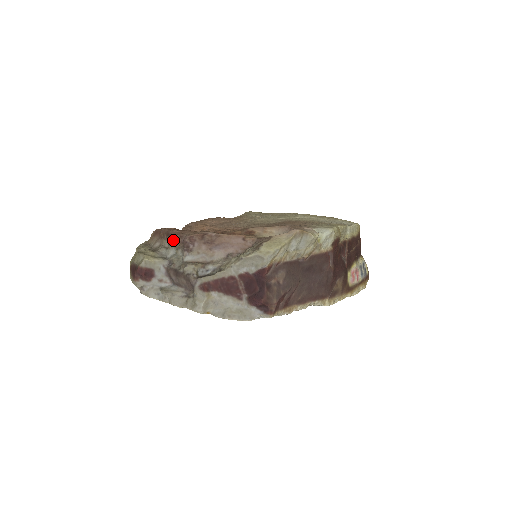
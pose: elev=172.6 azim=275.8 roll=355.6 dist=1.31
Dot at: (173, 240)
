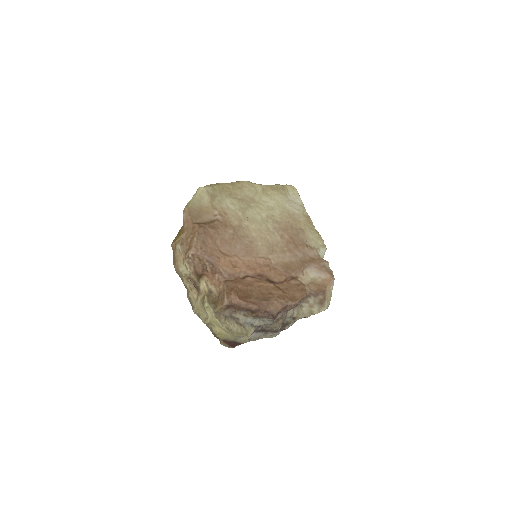
Dot at: (260, 315)
